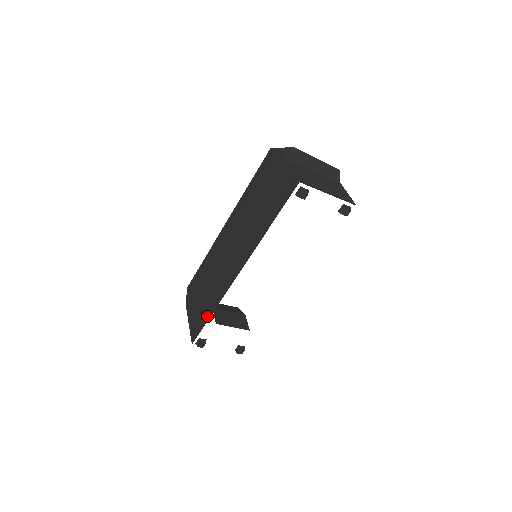
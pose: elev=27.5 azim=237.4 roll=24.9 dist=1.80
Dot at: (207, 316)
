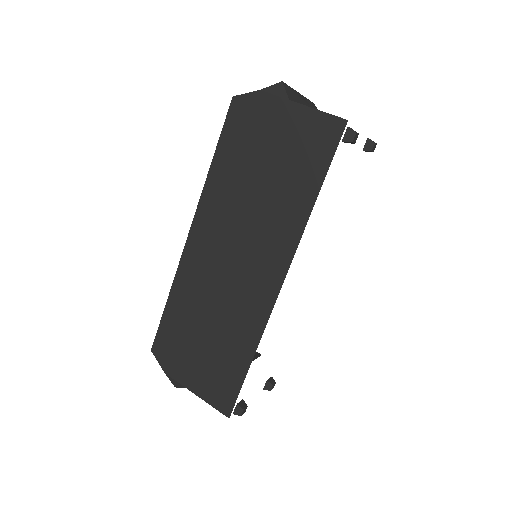
Dot at: (241, 368)
